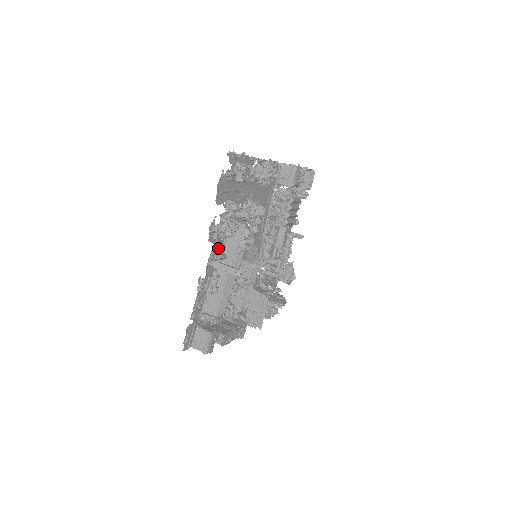
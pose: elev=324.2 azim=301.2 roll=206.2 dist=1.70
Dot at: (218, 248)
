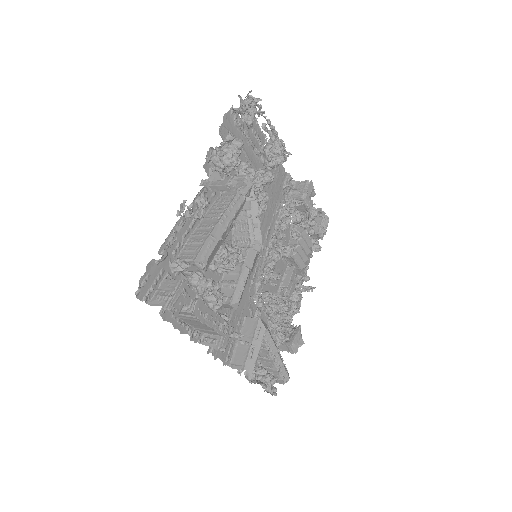
Dot at: occluded
